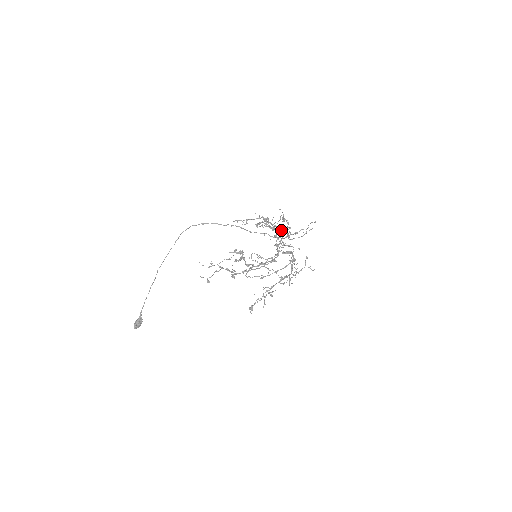
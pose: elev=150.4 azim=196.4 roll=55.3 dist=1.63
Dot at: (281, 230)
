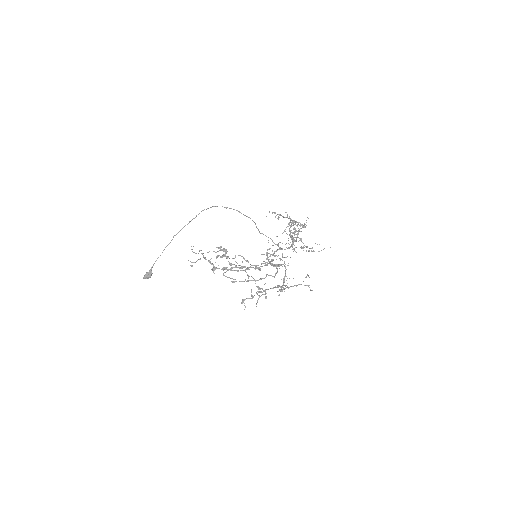
Dot at: (292, 239)
